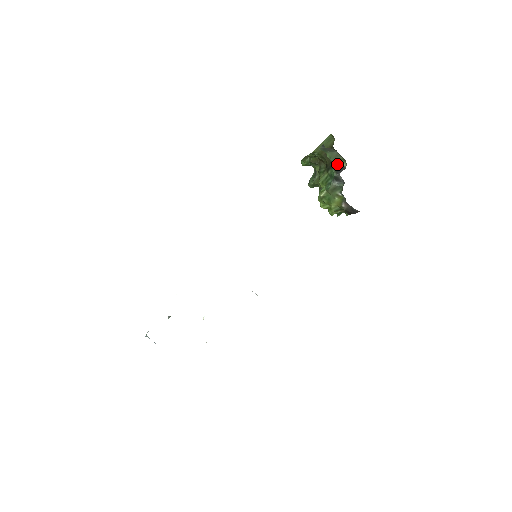
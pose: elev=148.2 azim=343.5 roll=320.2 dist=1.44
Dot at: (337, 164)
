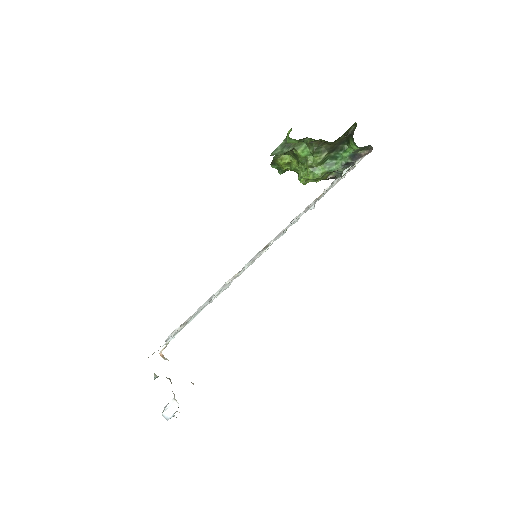
Dot at: (355, 152)
